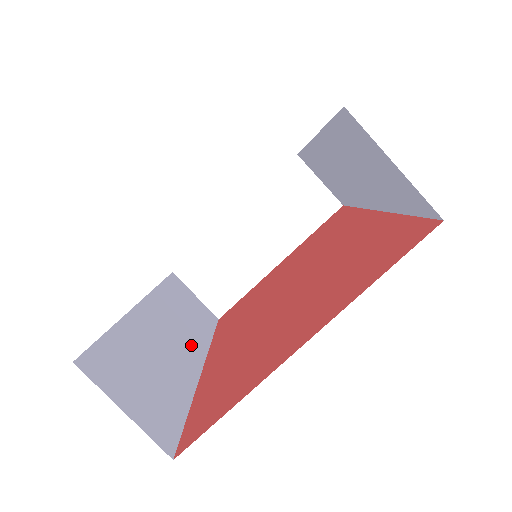
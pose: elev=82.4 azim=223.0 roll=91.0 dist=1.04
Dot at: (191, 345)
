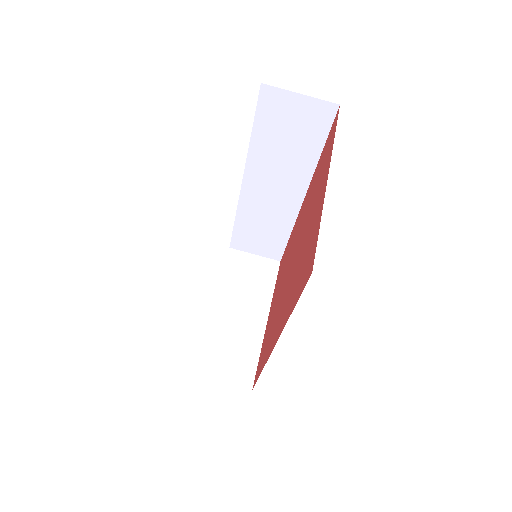
Dot at: occluded
